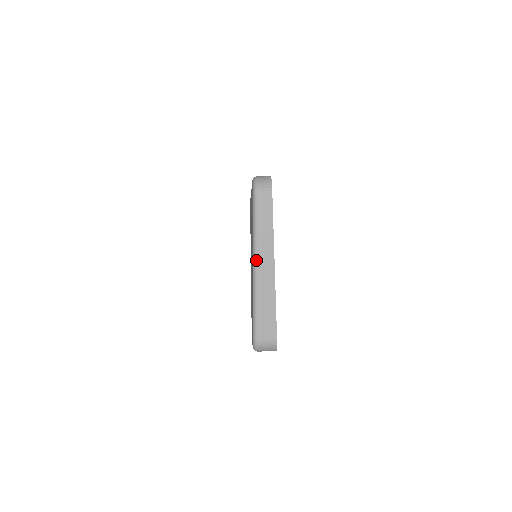
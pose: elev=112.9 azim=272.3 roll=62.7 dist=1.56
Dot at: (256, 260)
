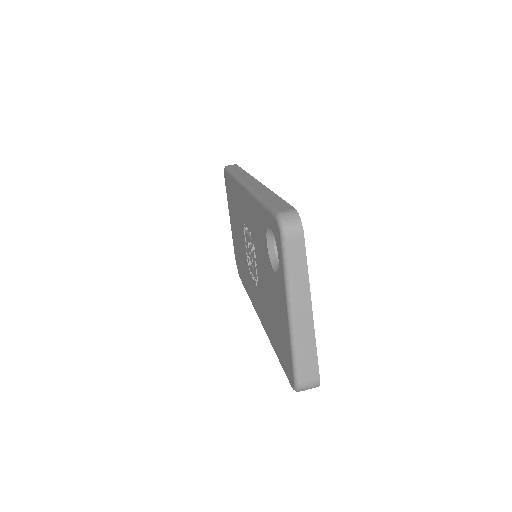
Dot at: (292, 309)
